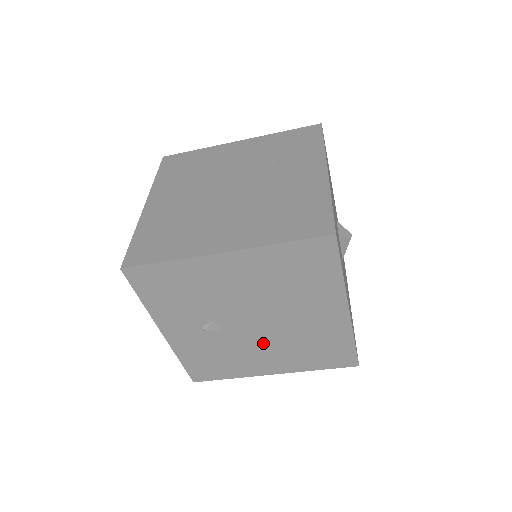
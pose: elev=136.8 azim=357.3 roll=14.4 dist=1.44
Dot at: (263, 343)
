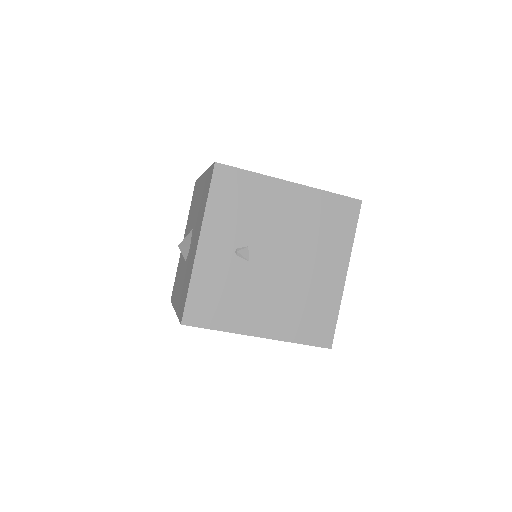
Dot at: (272, 289)
